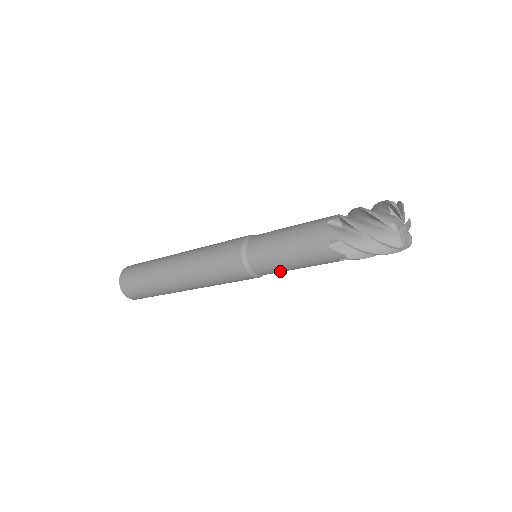
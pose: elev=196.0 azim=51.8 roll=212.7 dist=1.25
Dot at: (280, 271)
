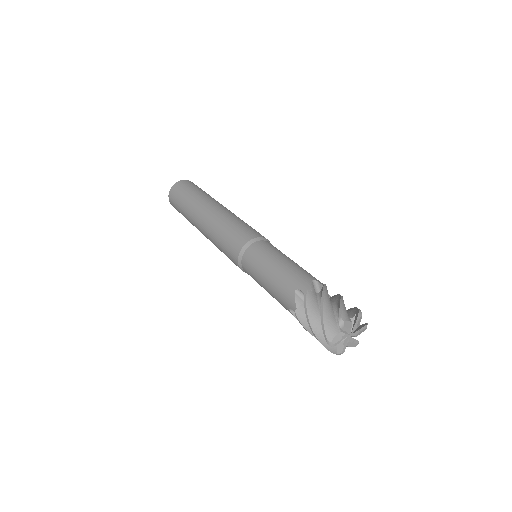
Dot at: occluded
